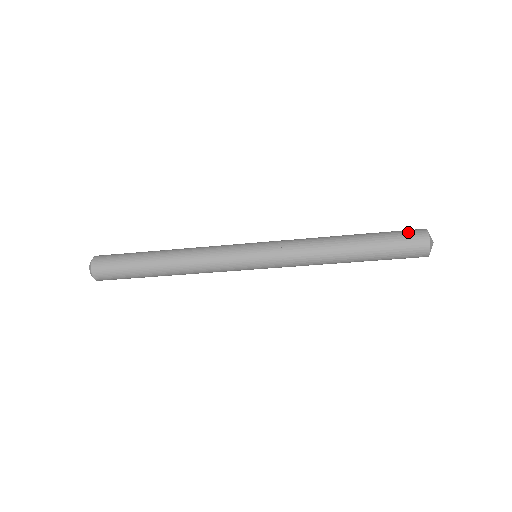
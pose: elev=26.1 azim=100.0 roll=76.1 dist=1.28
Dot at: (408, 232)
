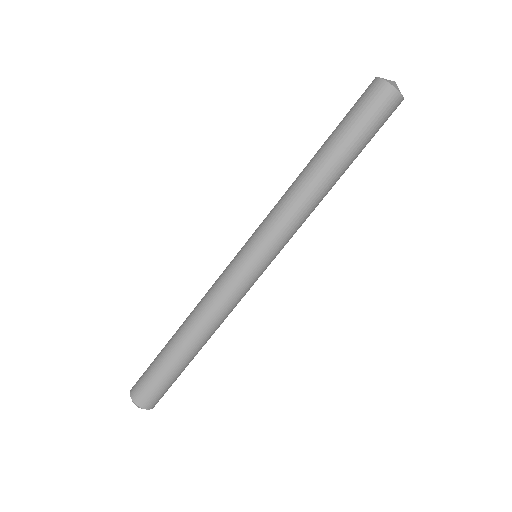
Dot at: occluded
